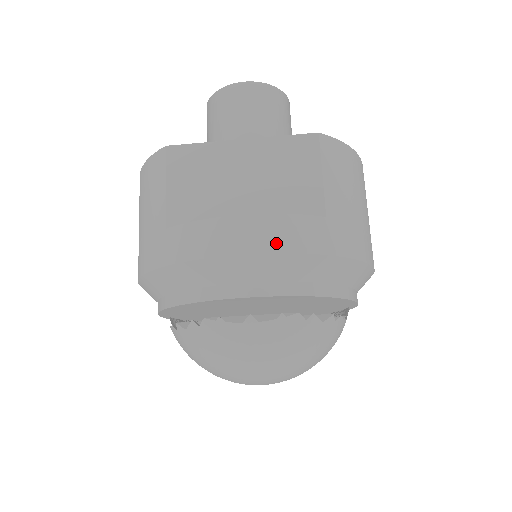
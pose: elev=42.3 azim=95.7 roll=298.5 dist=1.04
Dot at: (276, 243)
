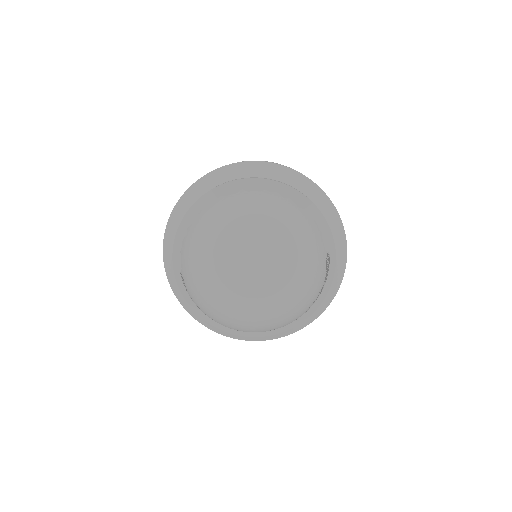
Dot at: (261, 161)
